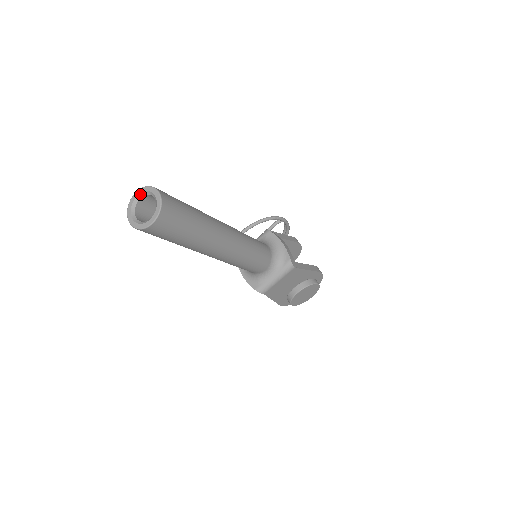
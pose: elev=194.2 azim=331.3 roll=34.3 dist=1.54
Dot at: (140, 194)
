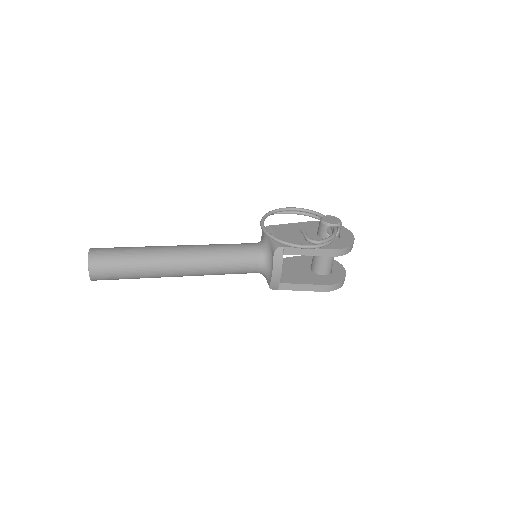
Dot at: (89, 256)
